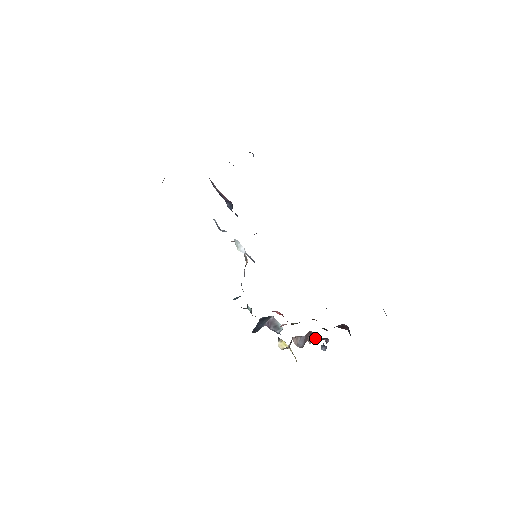
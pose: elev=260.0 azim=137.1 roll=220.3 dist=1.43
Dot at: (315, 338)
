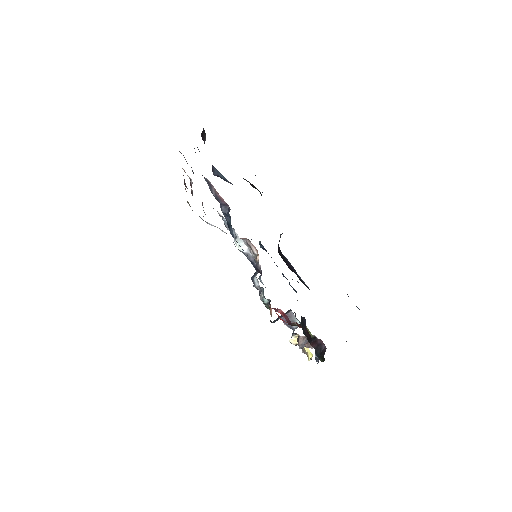
Dot at: occluded
